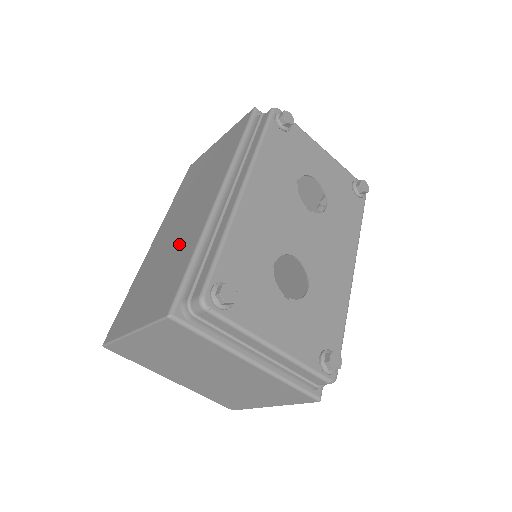
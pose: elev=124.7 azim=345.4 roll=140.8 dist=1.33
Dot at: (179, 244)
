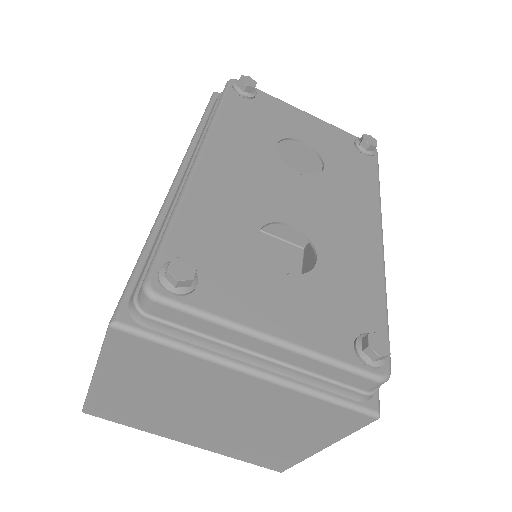
Dot at: occluded
